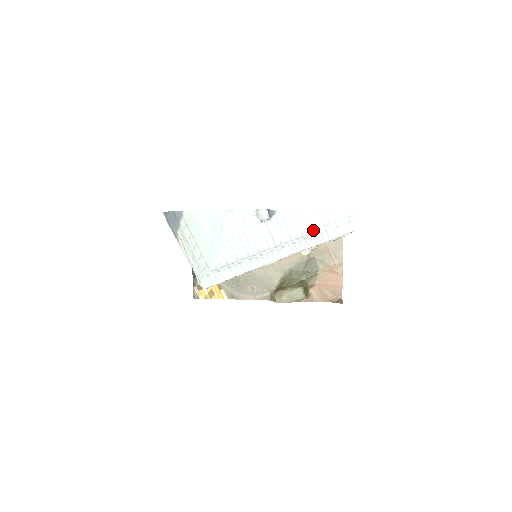
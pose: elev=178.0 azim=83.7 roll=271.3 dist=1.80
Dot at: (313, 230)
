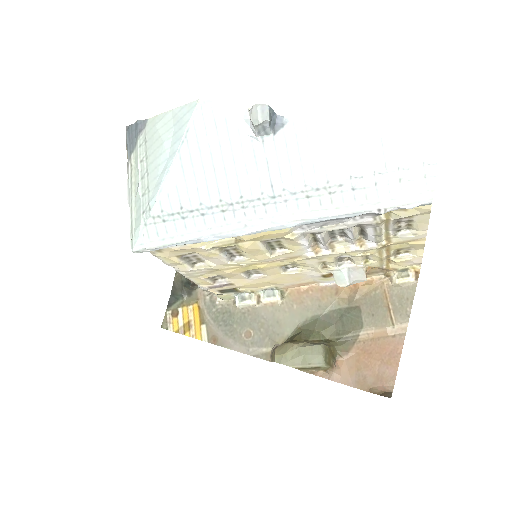
Dot at: (350, 178)
